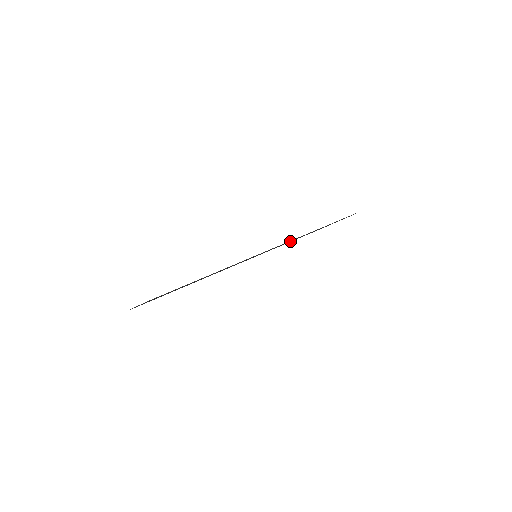
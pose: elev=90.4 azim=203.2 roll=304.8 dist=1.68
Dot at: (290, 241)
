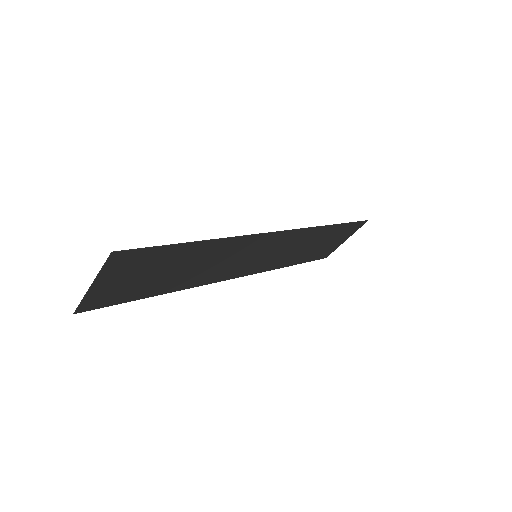
Dot at: (298, 237)
